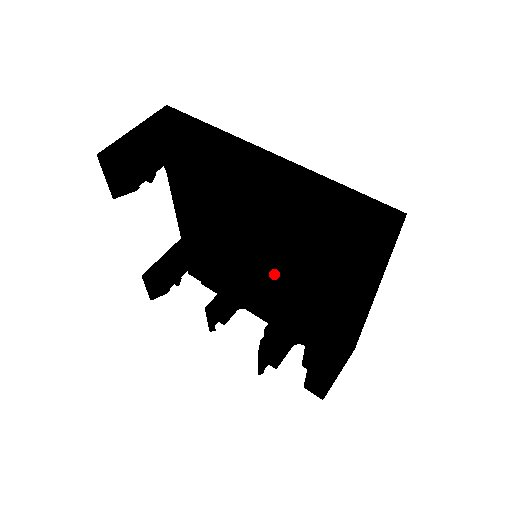
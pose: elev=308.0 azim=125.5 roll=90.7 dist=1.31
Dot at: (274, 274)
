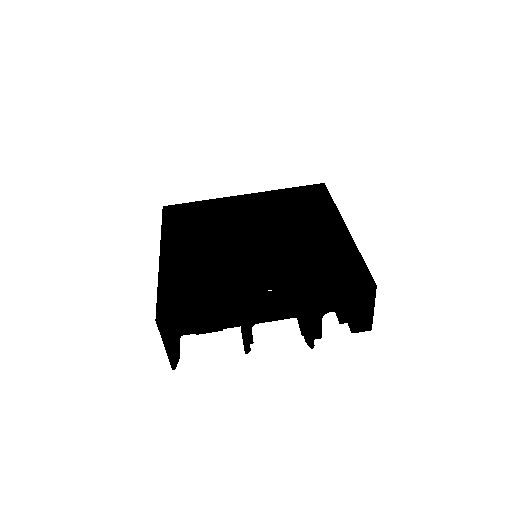
Dot at: occluded
